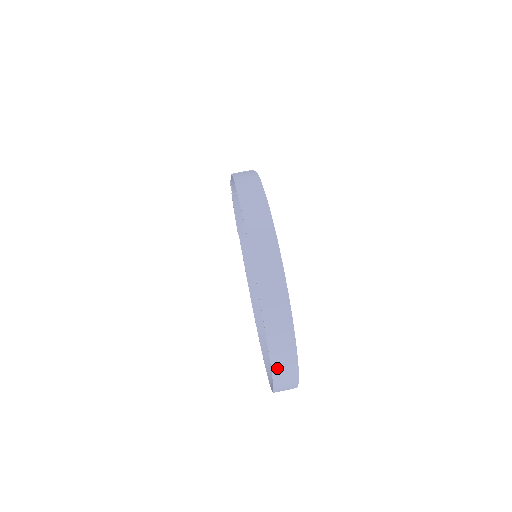
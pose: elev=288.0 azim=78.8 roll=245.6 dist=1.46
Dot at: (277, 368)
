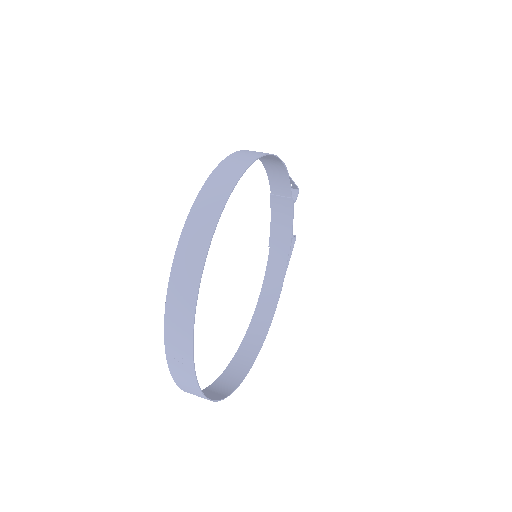
Dot at: (170, 338)
